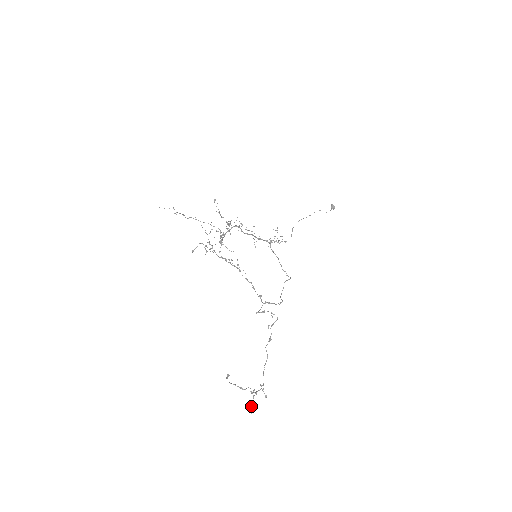
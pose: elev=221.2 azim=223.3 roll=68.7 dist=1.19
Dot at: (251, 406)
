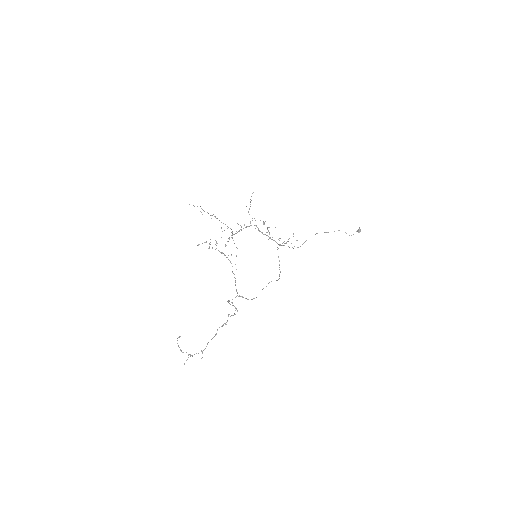
Dot at: occluded
